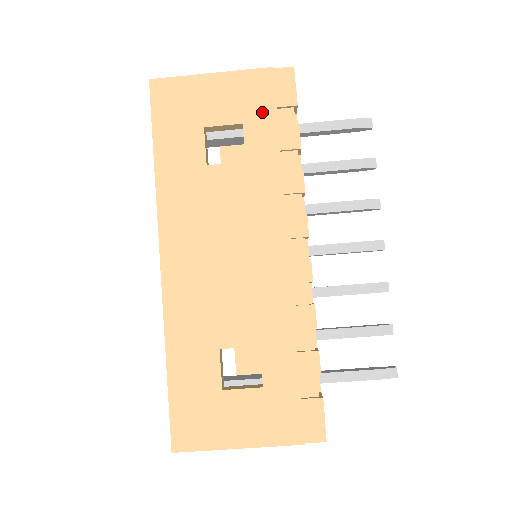
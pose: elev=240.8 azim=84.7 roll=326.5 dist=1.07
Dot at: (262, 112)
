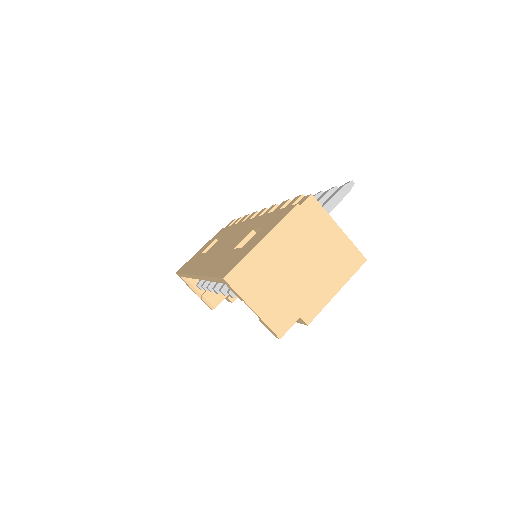
Dot at: occluded
